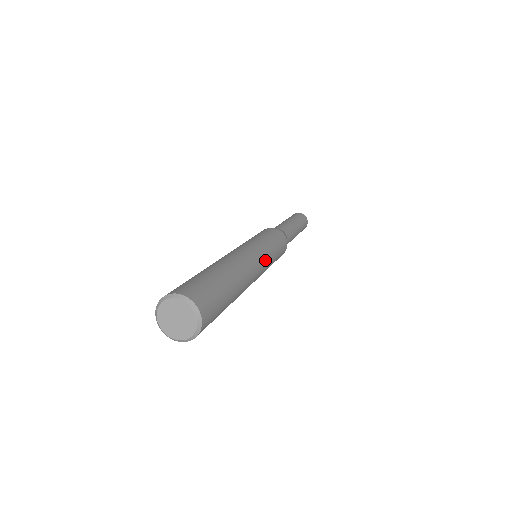
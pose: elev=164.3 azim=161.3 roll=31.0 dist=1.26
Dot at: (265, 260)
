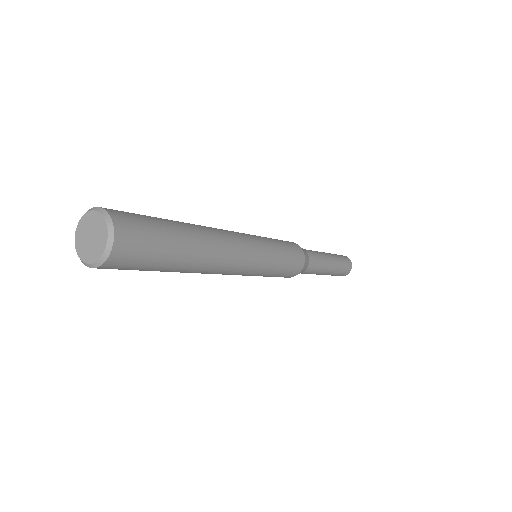
Dot at: (257, 248)
